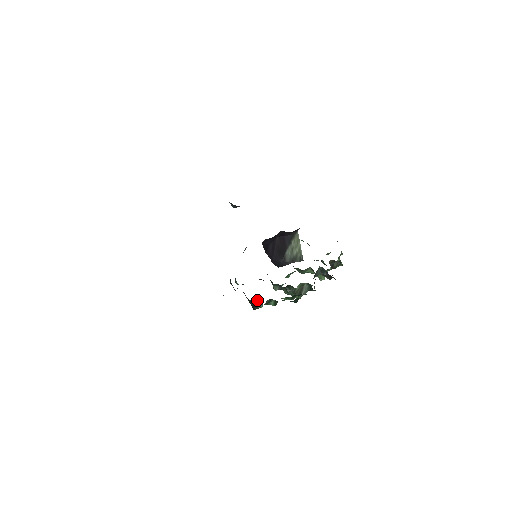
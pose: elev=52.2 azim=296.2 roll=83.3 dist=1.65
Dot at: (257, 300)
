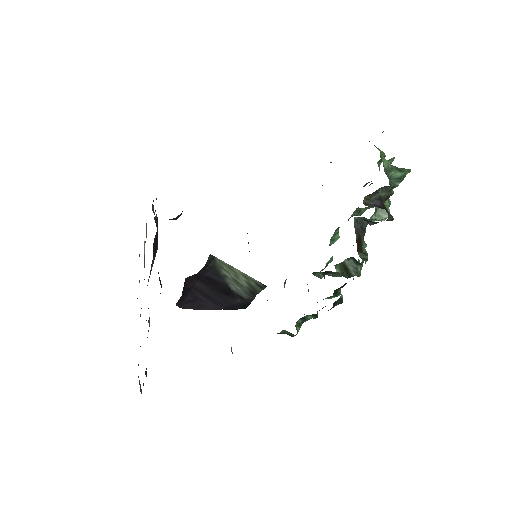
Dot at: (281, 331)
